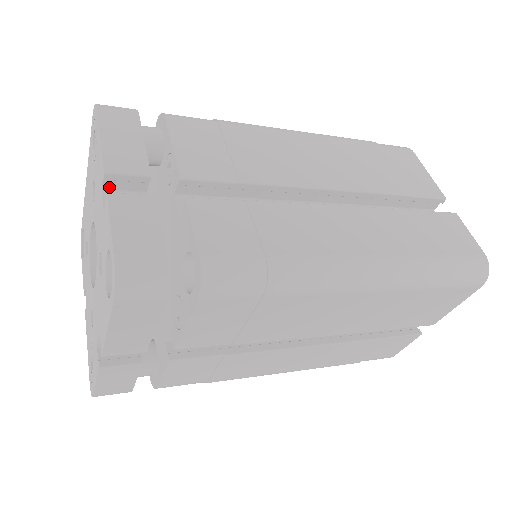
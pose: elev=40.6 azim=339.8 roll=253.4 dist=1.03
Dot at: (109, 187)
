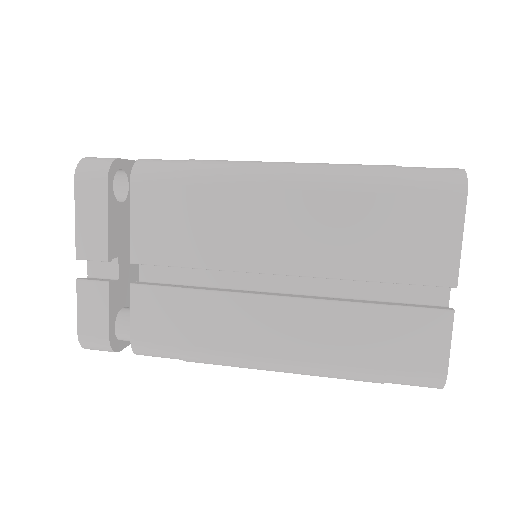
Dot at: occluded
